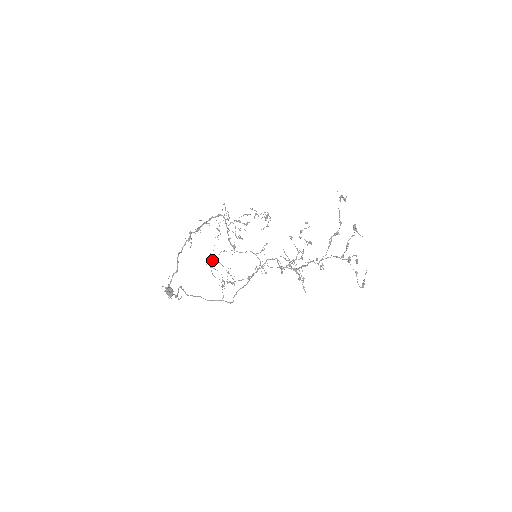
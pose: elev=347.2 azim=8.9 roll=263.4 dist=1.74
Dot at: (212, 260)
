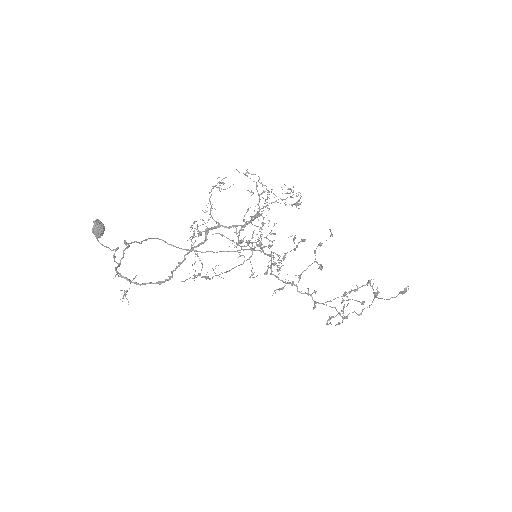
Dot at: (192, 225)
